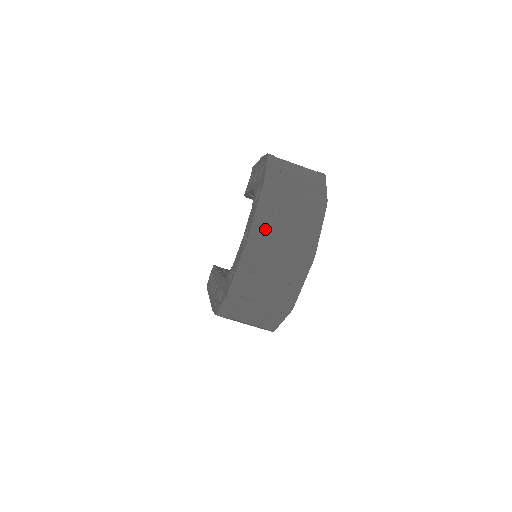
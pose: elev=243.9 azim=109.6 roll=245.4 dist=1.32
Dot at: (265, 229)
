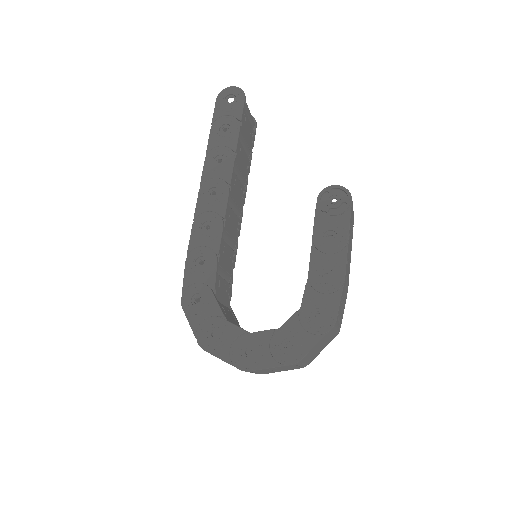
Dot at: (258, 371)
